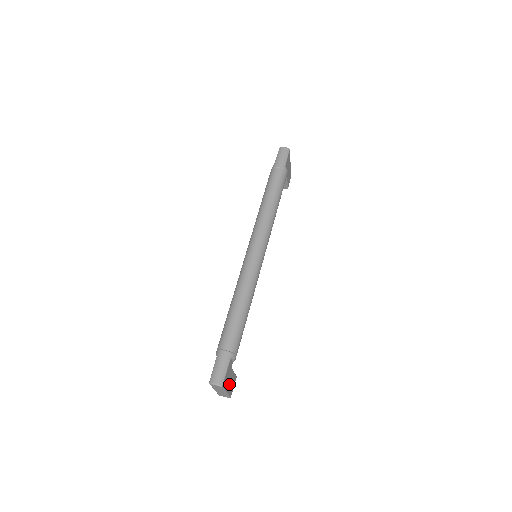
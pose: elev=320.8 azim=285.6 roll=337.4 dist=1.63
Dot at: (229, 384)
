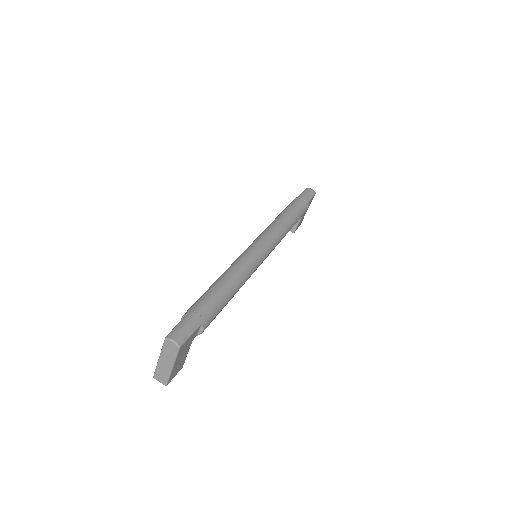
Dot at: (179, 361)
